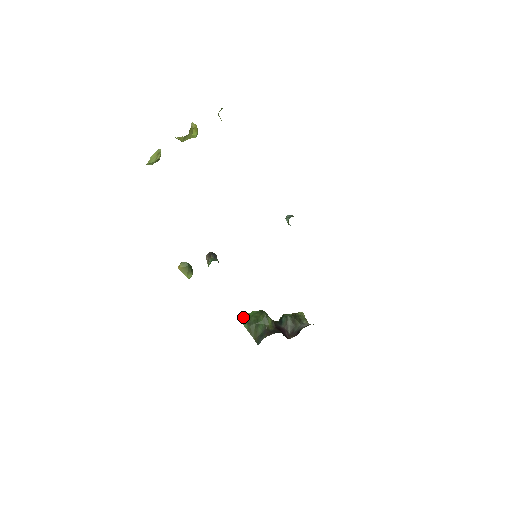
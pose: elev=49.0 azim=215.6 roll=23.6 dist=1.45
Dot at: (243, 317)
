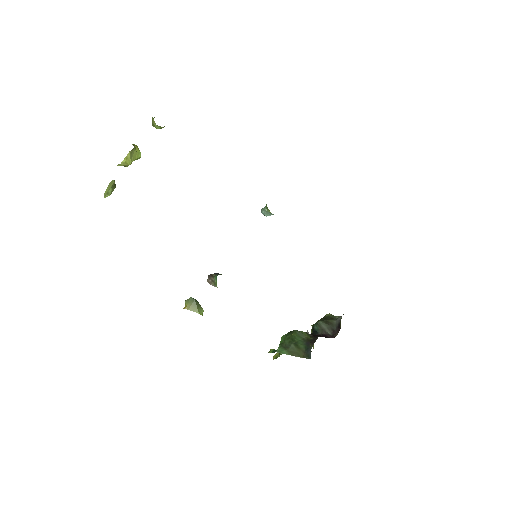
Dot at: (275, 350)
